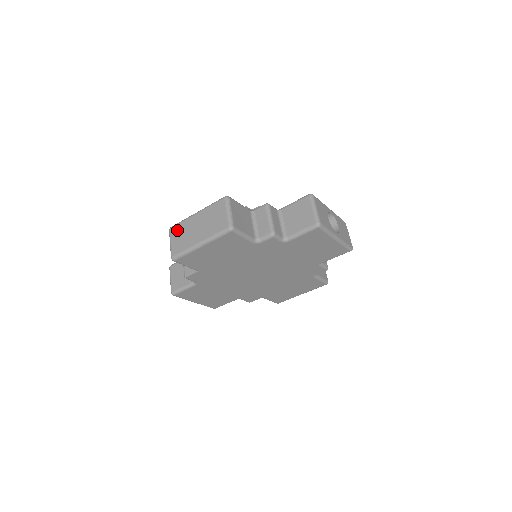
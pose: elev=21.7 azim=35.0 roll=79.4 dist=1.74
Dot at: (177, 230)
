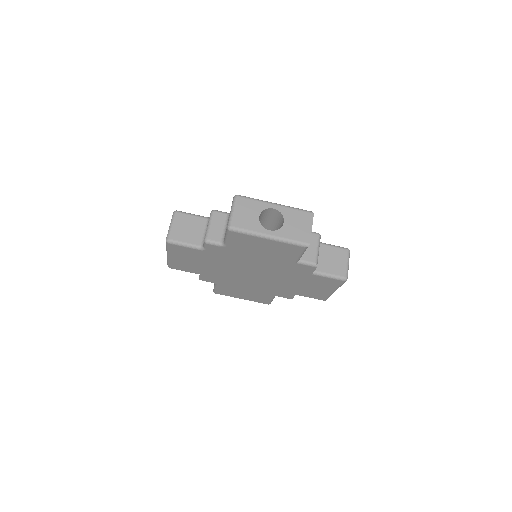
Dot at: occluded
